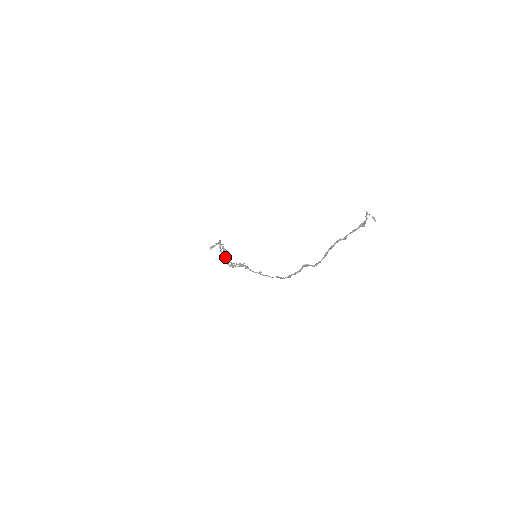
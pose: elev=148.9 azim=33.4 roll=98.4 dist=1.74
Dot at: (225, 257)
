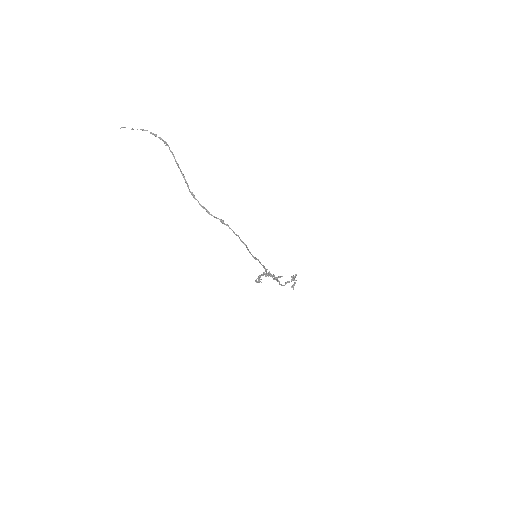
Dot at: occluded
